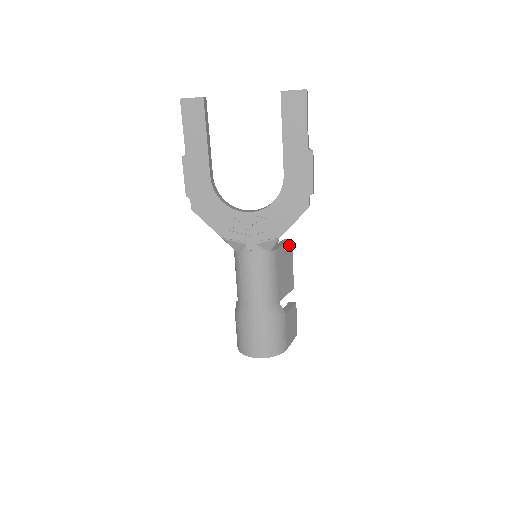
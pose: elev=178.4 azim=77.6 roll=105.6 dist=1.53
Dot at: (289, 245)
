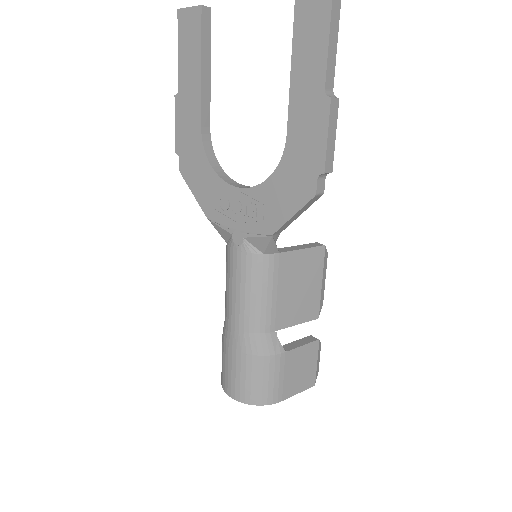
Dot at: (316, 253)
